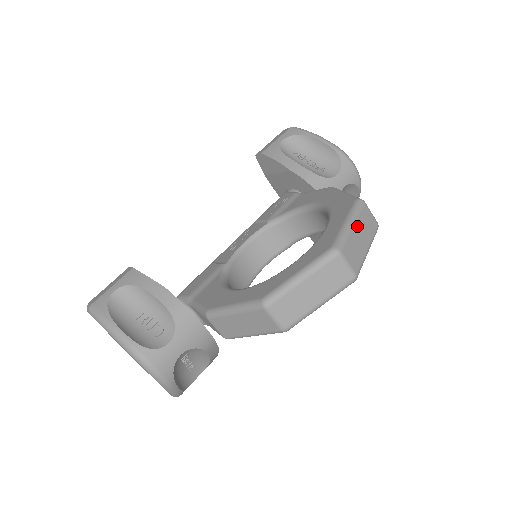
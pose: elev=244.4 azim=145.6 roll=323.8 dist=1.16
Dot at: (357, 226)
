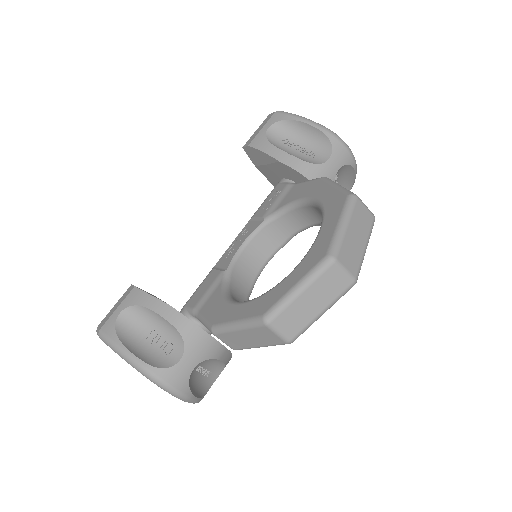
Dot at: (351, 226)
